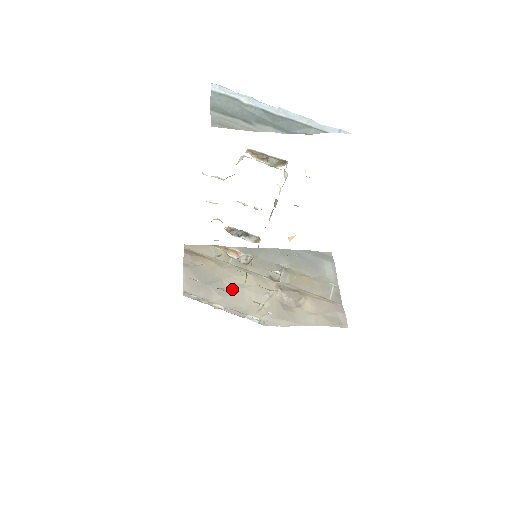
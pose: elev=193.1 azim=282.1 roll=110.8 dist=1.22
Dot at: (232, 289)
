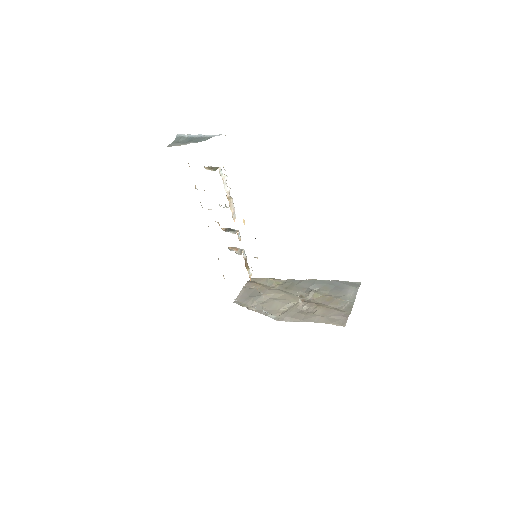
Dot at: (267, 301)
